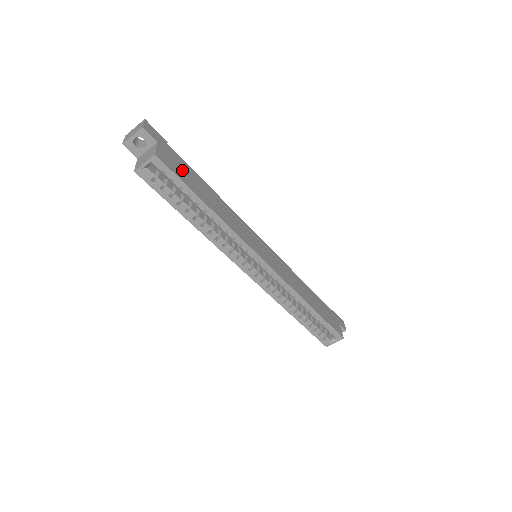
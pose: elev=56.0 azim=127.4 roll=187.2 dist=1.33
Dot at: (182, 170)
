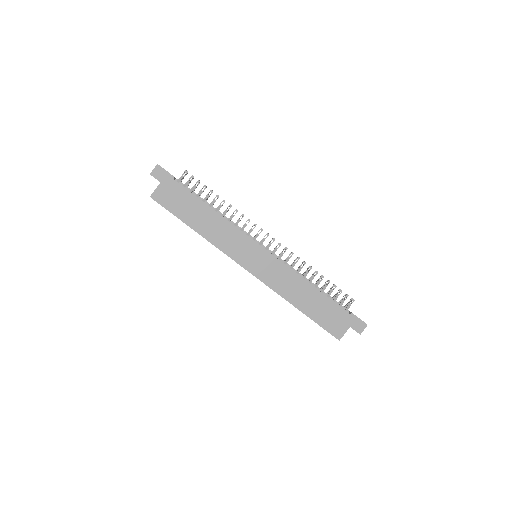
Dot at: (177, 201)
